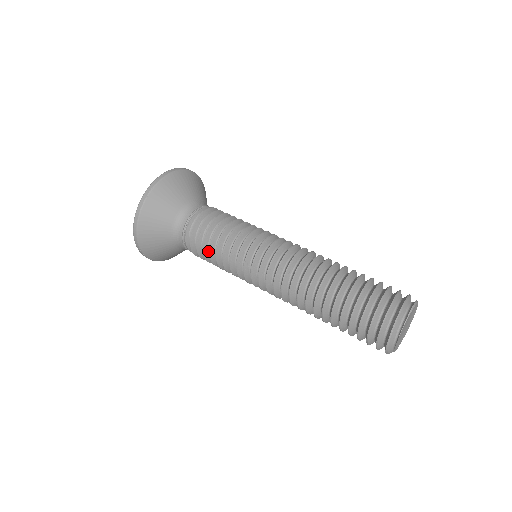
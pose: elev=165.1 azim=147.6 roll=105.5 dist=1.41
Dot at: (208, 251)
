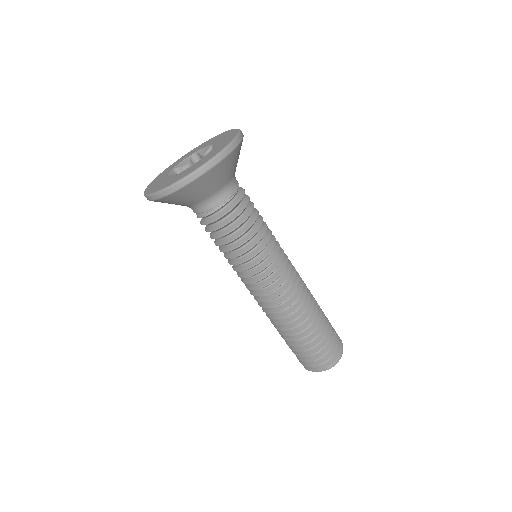
Dot at: (226, 236)
